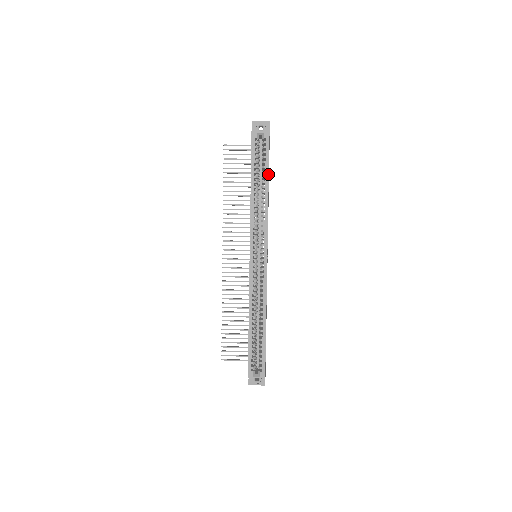
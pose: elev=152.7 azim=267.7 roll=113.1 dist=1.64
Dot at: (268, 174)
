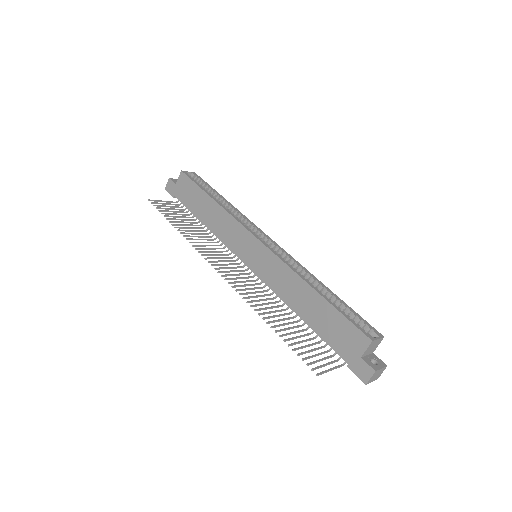
Dot at: (218, 193)
